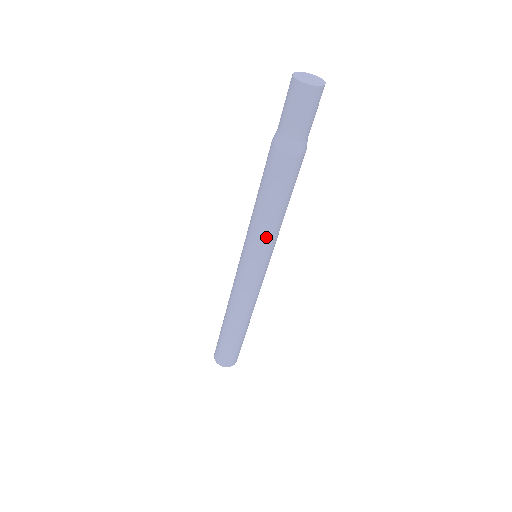
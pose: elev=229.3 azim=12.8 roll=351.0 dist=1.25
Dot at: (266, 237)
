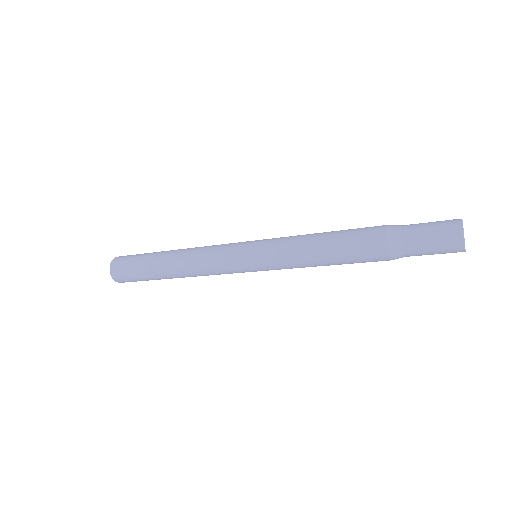
Dot at: occluded
